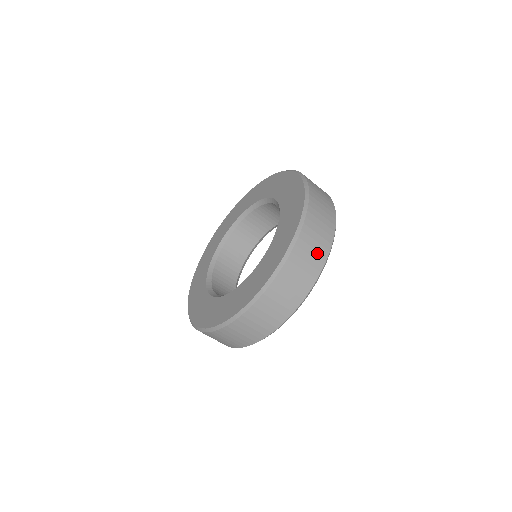
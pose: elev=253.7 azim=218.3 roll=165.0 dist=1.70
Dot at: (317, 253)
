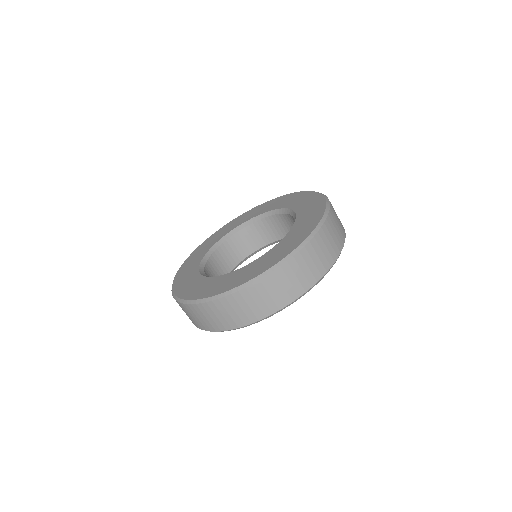
Dot at: (338, 236)
